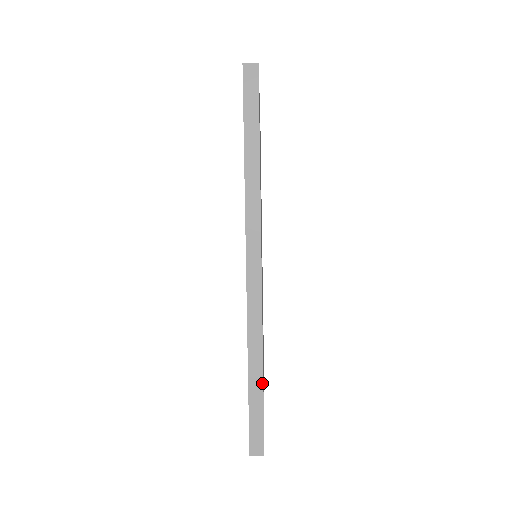
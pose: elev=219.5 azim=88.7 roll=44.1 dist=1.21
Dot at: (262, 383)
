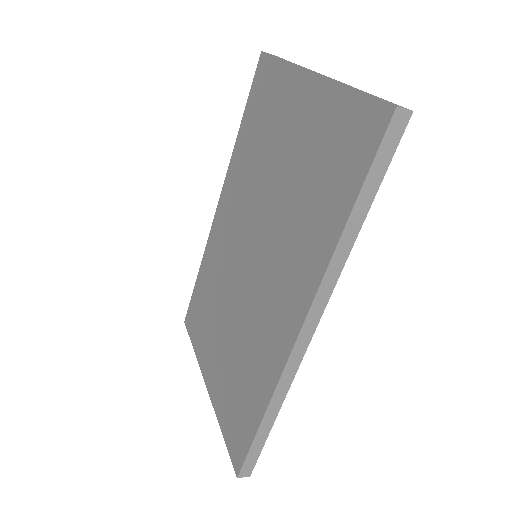
Dot at: (272, 426)
